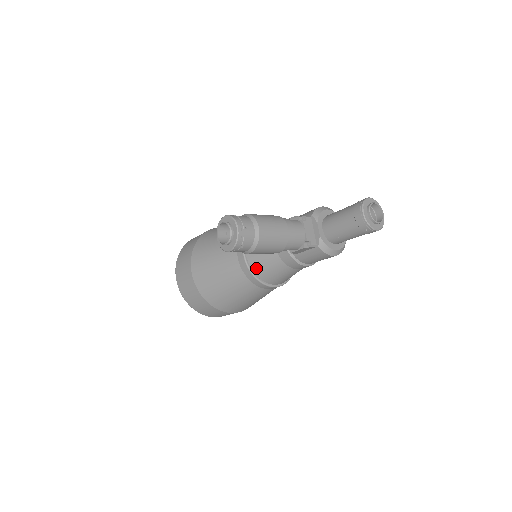
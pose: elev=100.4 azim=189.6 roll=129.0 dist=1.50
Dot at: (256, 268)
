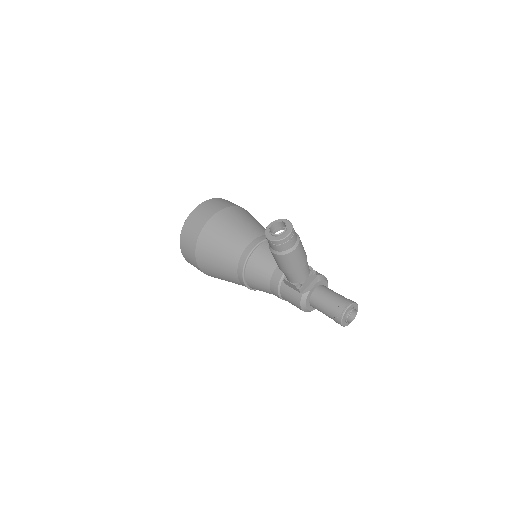
Dot at: (252, 262)
